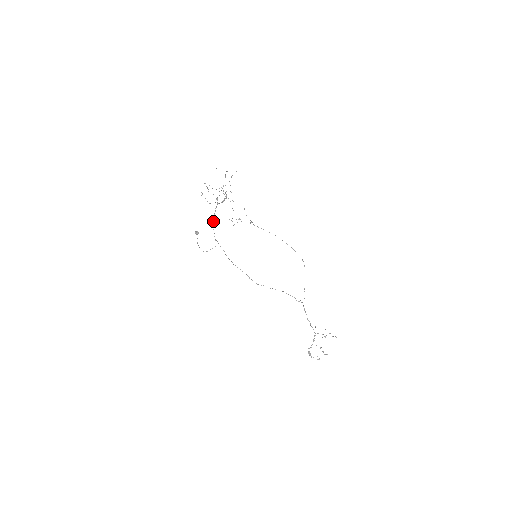
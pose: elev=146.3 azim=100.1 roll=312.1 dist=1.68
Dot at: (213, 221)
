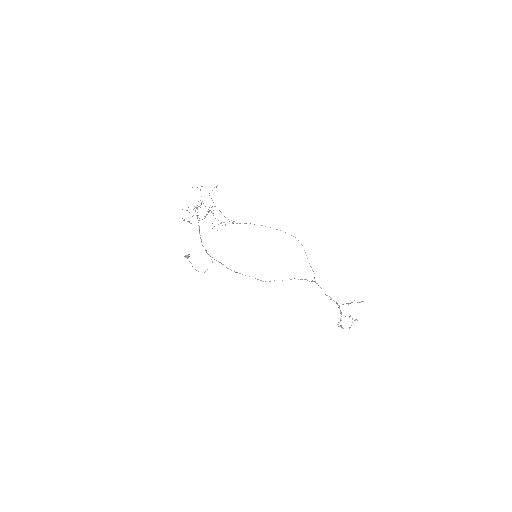
Dot at: occluded
